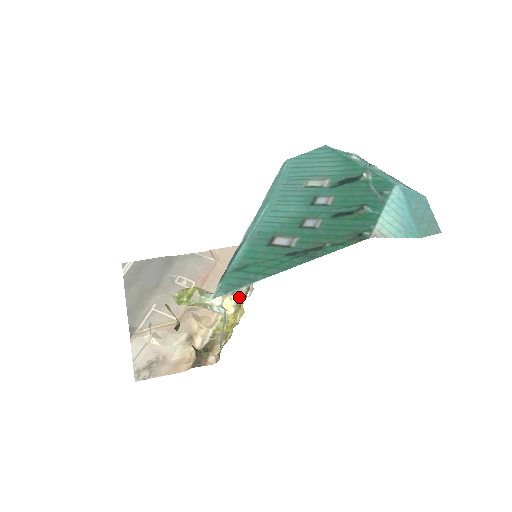
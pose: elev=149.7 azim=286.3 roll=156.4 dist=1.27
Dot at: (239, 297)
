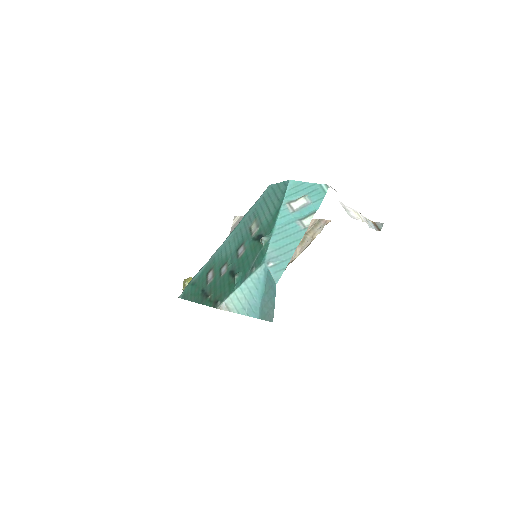
Dot at: occluded
